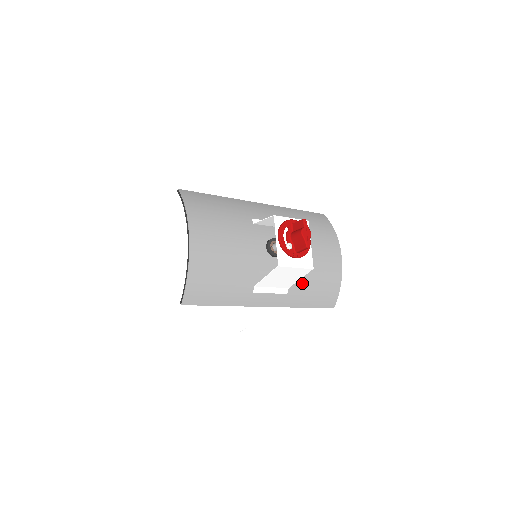
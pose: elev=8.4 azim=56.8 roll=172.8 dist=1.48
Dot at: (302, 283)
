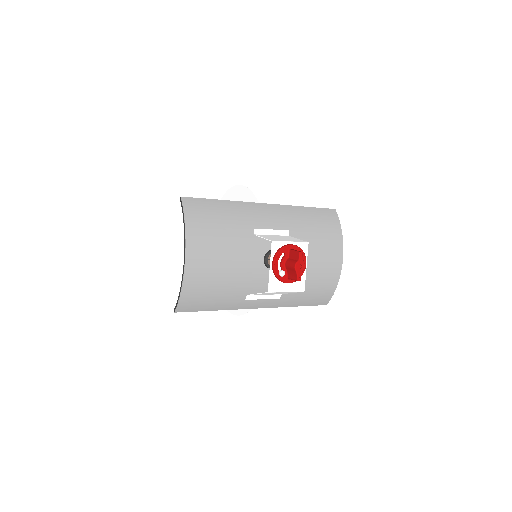
Dot at: occluded
